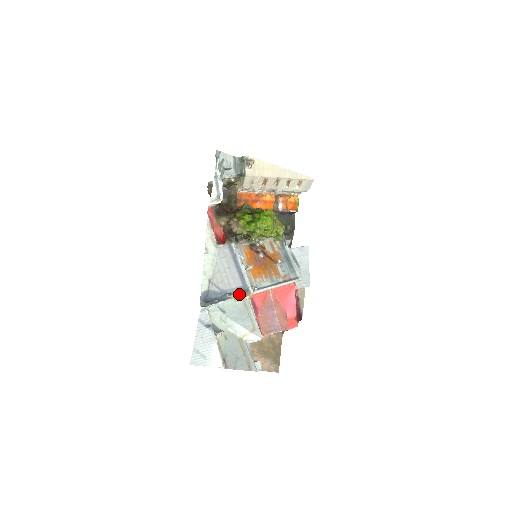
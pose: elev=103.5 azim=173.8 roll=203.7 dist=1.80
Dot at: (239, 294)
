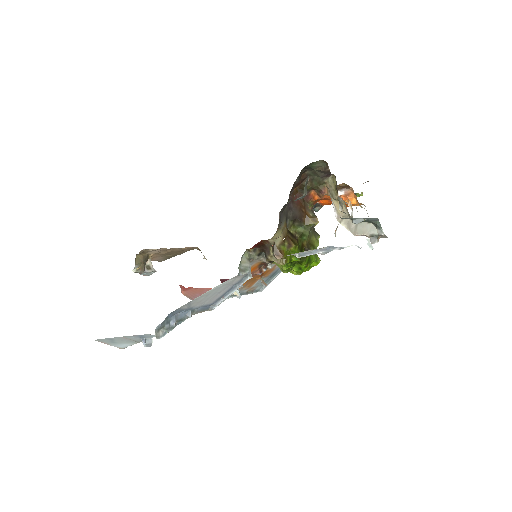
Dot at: (200, 312)
